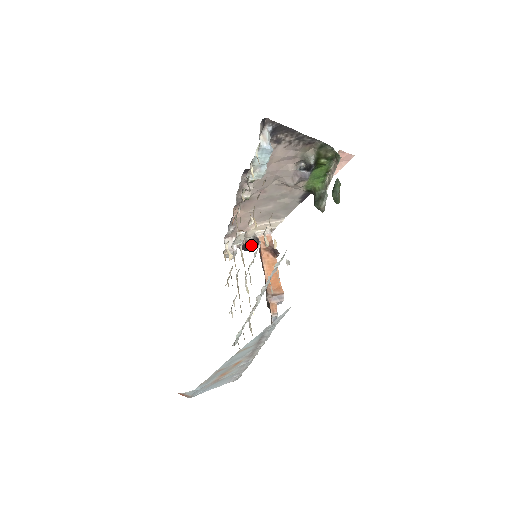
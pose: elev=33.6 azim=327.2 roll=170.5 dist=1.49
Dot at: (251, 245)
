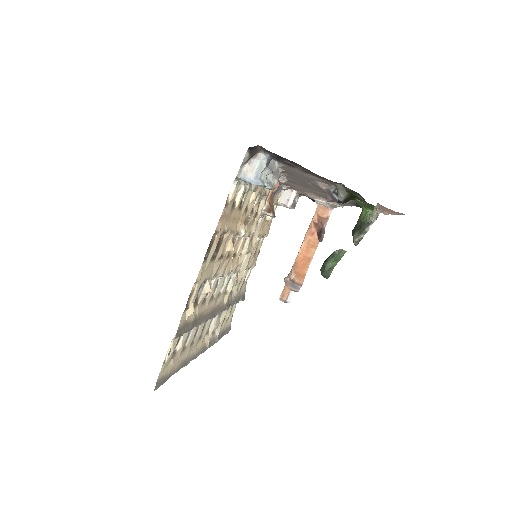
Dot at: occluded
